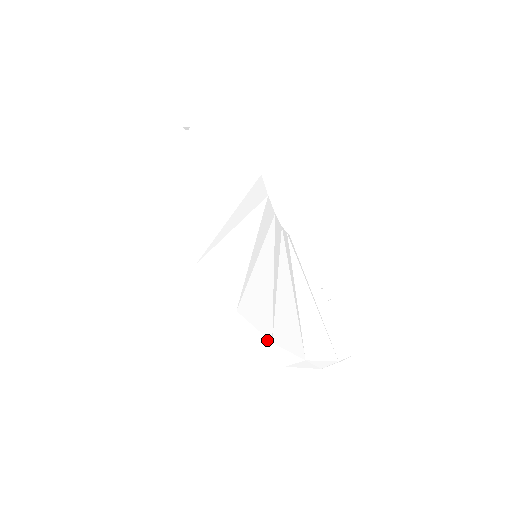
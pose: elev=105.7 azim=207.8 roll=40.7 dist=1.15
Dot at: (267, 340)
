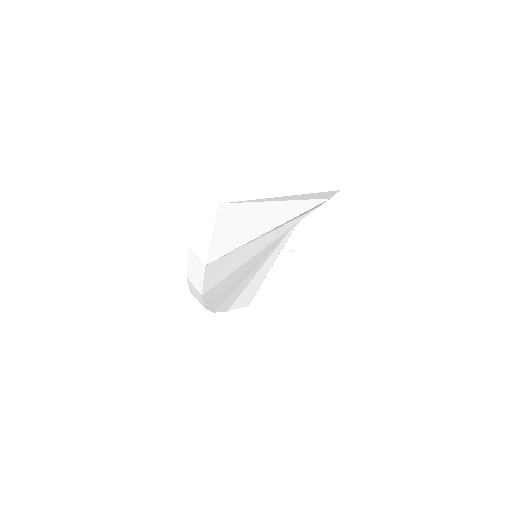
Dot at: (212, 311)
